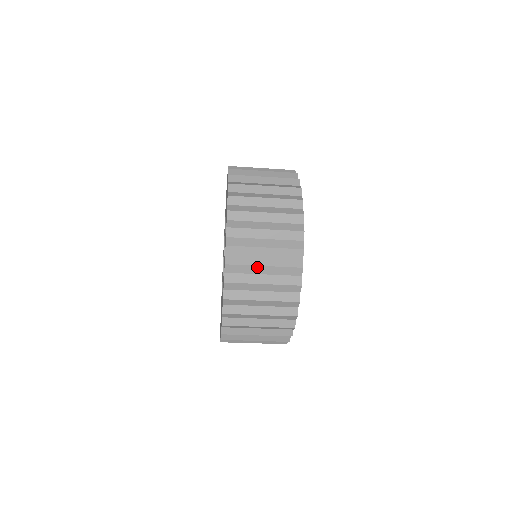
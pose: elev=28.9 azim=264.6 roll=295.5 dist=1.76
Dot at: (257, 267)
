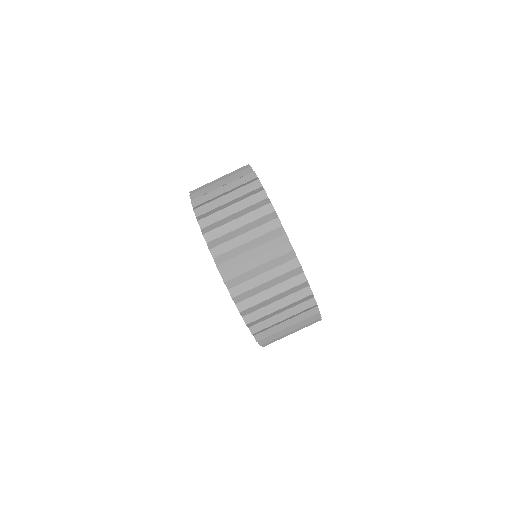
Dot at: (214, 181)
